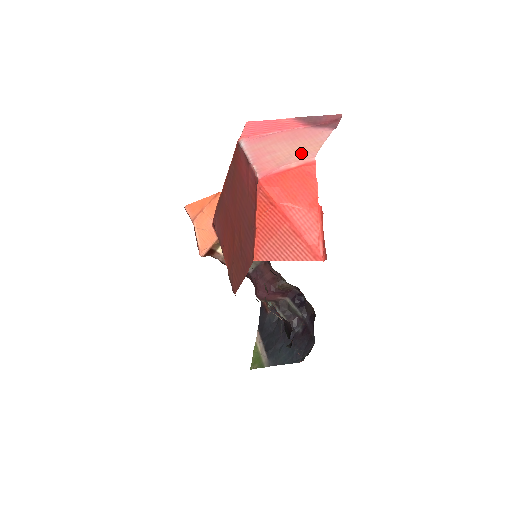
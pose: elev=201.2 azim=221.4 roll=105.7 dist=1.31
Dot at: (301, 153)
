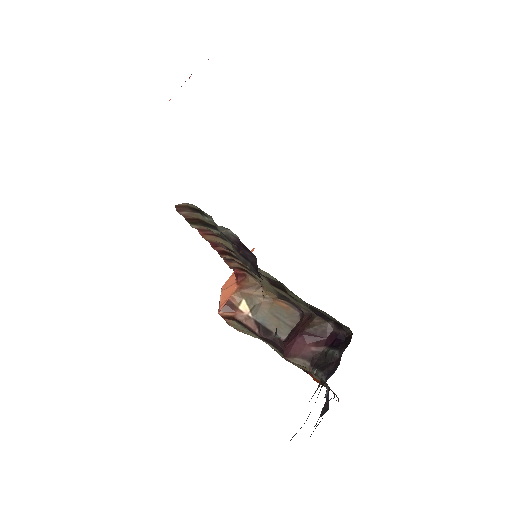
Dot at: occluded
